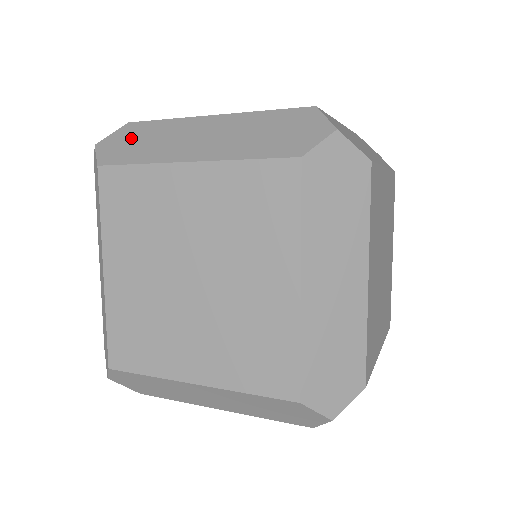
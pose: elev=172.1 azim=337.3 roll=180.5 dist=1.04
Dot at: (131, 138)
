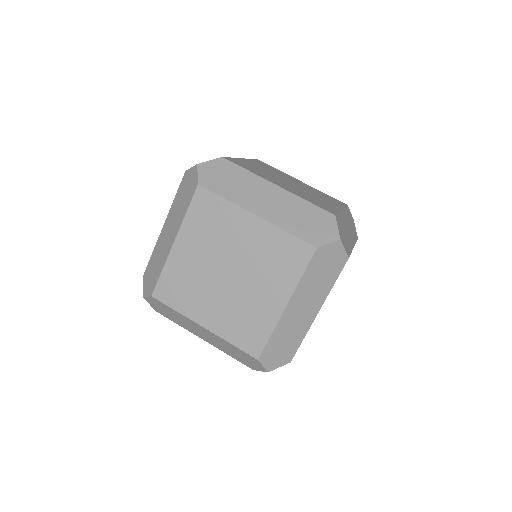
Dot at: (223, 173)
